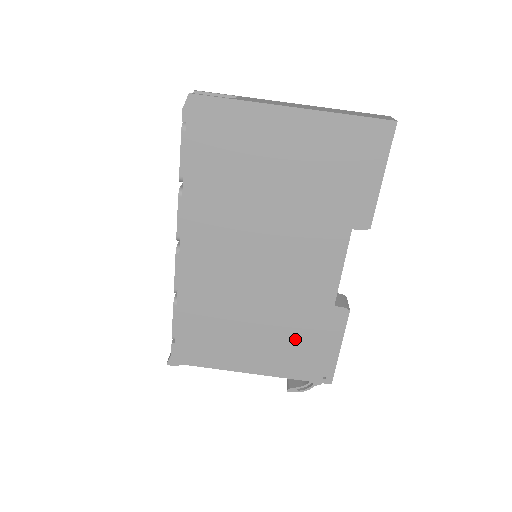
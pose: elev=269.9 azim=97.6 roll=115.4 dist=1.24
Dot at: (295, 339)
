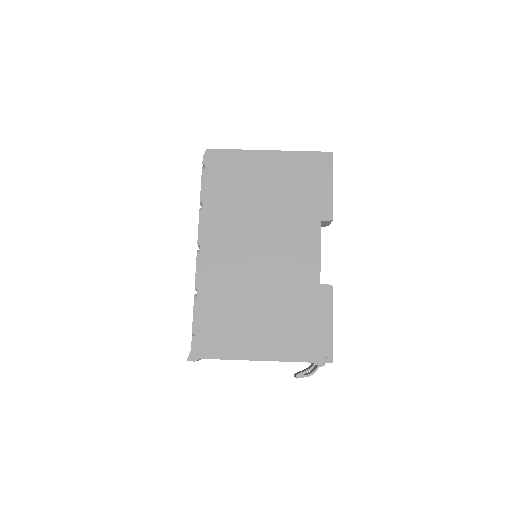
Dot at: (295, 319)
